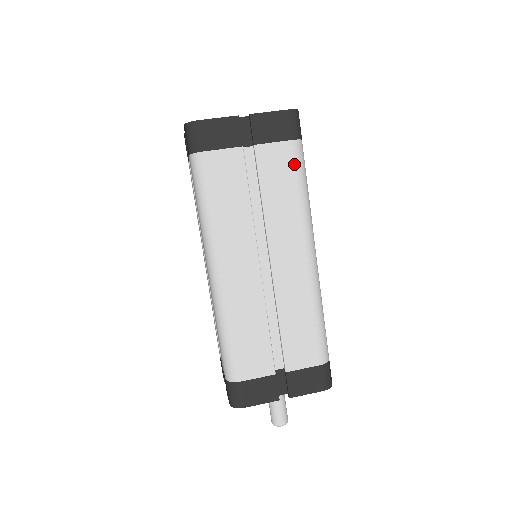
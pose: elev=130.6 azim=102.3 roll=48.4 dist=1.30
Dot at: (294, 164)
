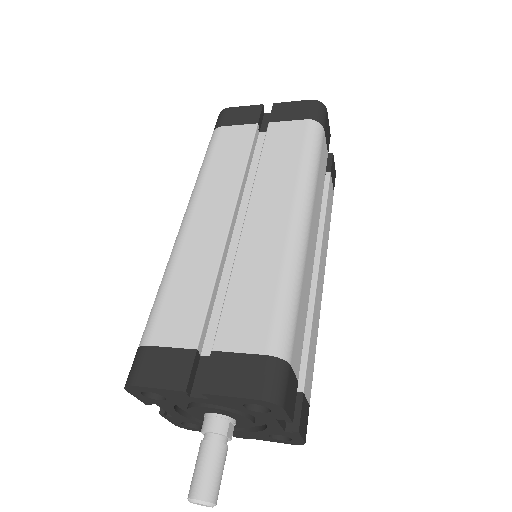
Dot at: (304, 136)
